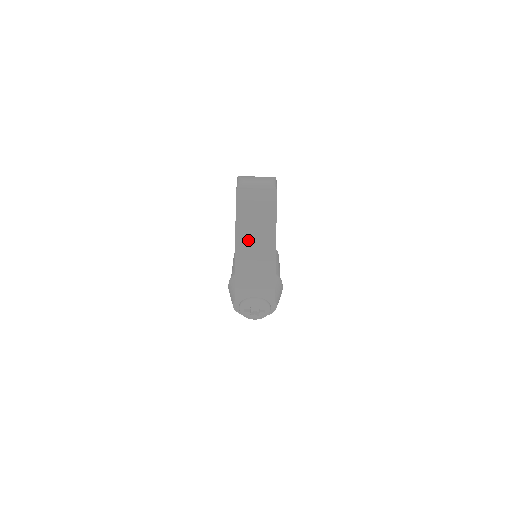
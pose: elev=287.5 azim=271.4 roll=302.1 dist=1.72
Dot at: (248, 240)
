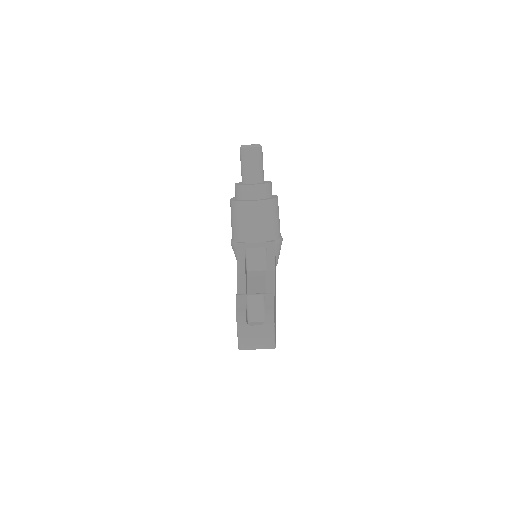
Dot at: occluded
